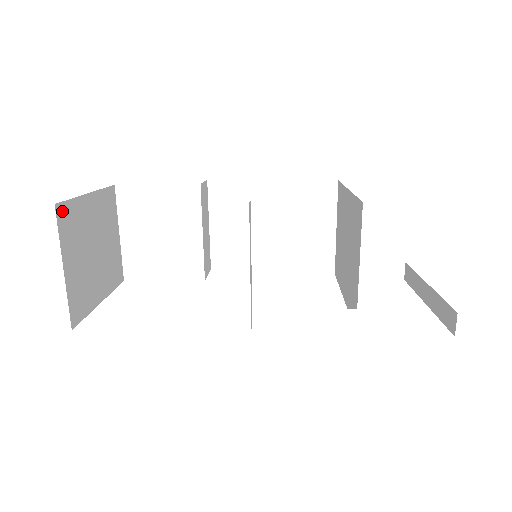
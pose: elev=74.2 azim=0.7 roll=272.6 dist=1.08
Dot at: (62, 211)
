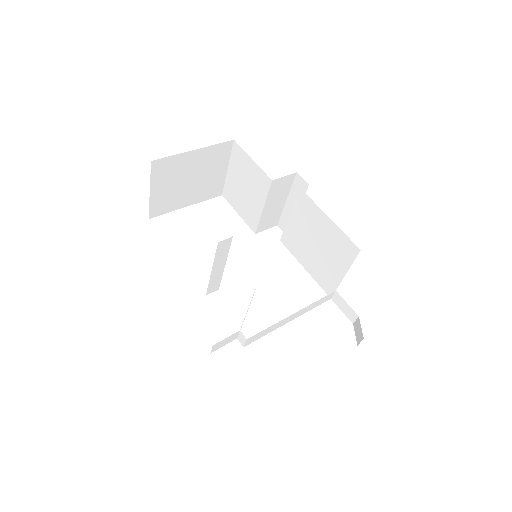
Dot at: (158, 163)
